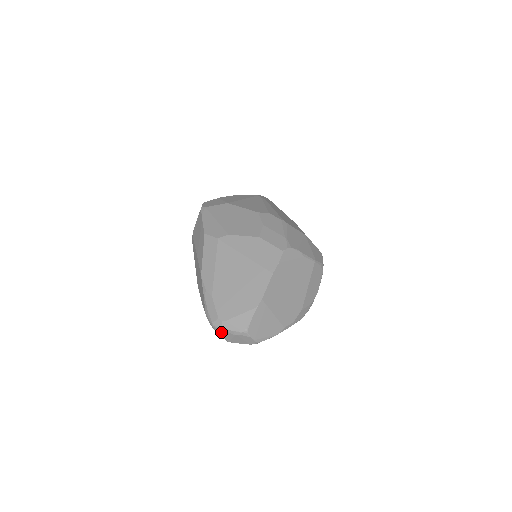
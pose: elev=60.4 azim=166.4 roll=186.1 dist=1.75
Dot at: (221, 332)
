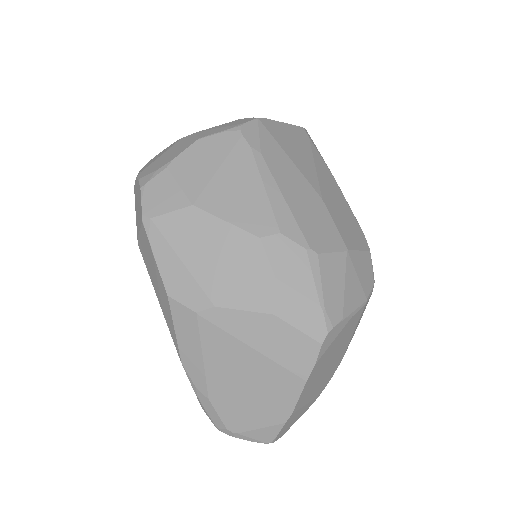
Dot at: occluded
